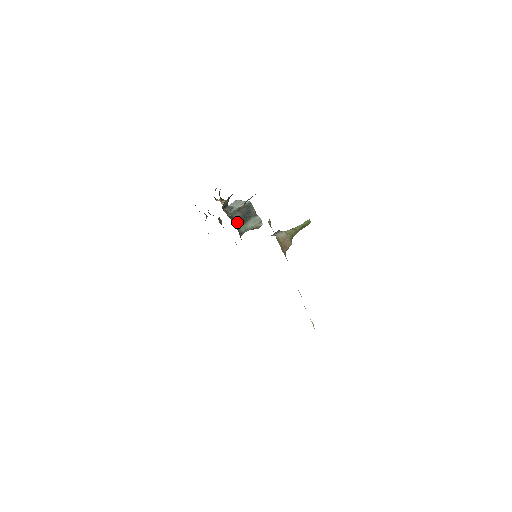
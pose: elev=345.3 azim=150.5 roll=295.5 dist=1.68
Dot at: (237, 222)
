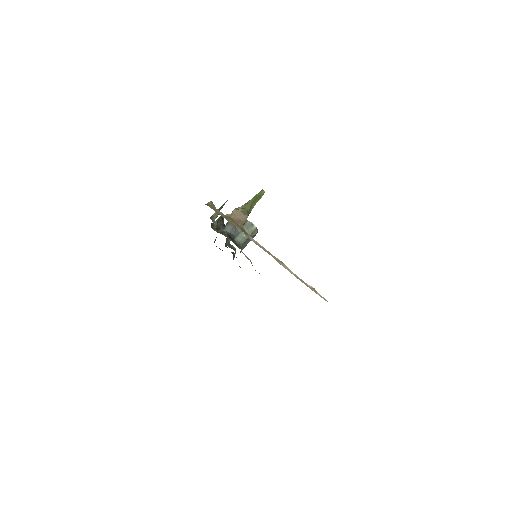
Dot at: (230, 235)
